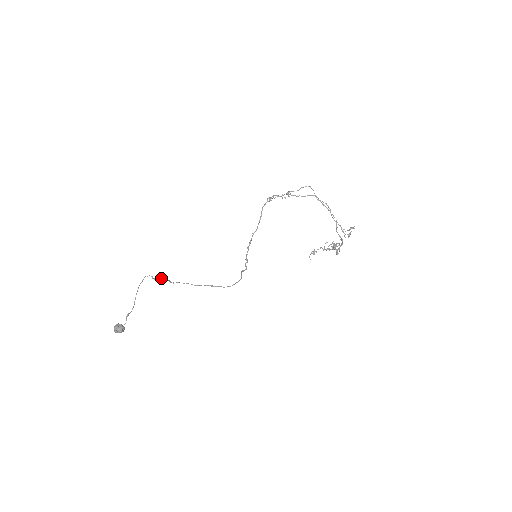
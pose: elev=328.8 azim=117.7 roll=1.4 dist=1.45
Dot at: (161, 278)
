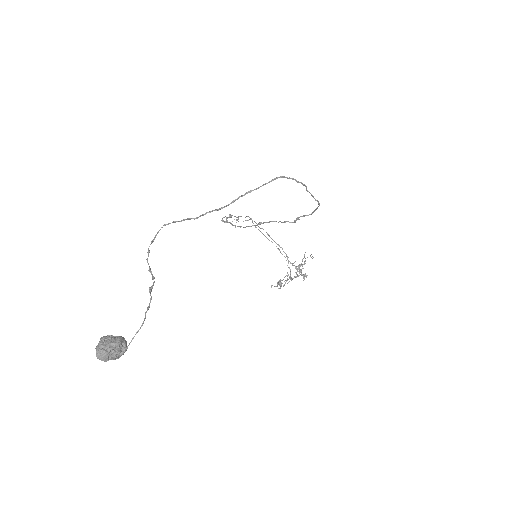
Dot at: occluded
